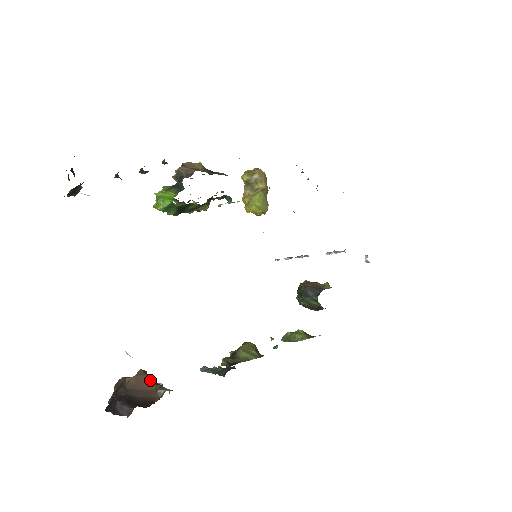
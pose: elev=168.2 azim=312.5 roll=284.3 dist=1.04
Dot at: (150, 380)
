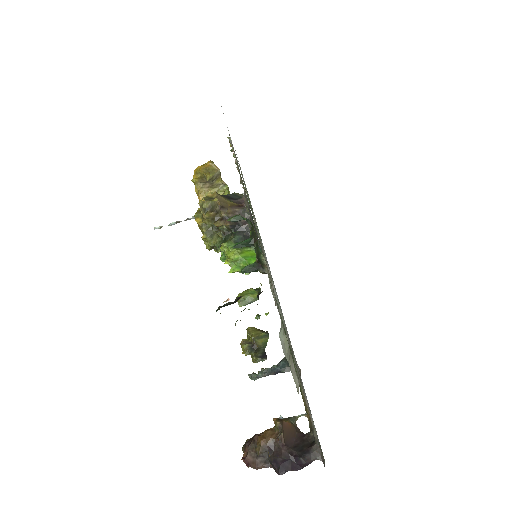
Dot at: (285, 422)
